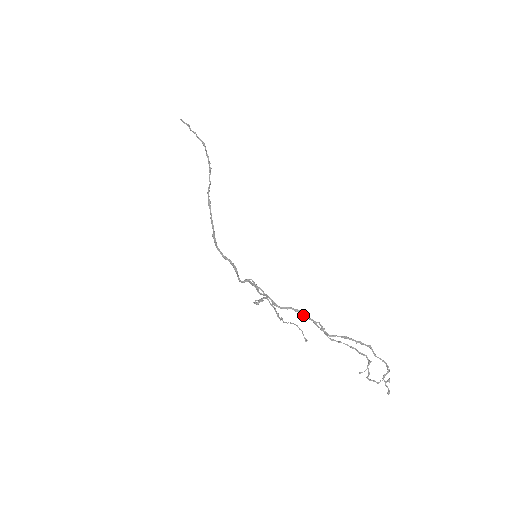
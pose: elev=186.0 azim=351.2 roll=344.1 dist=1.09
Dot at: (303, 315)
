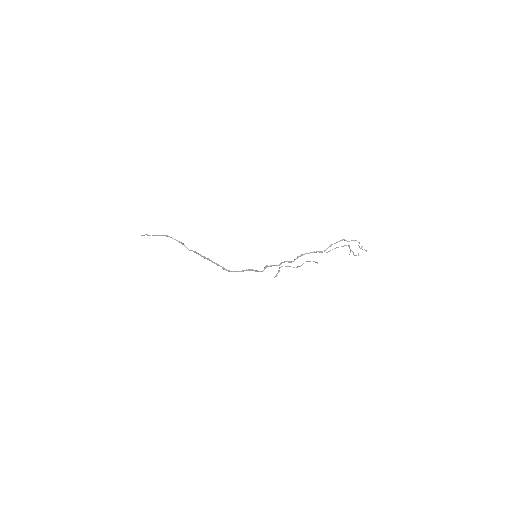
Dot at: occluded
